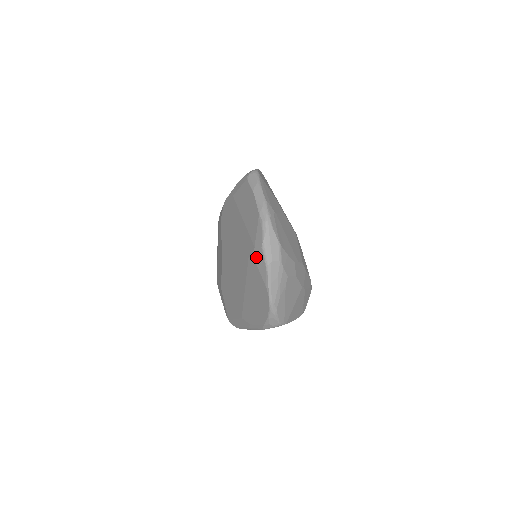
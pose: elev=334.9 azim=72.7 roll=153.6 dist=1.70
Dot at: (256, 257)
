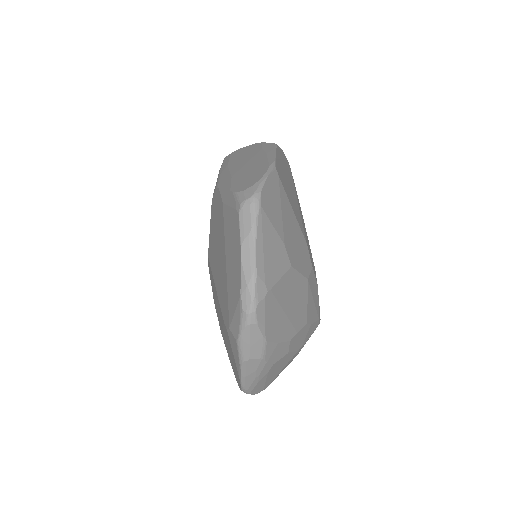
Dot at: (230, 338)
